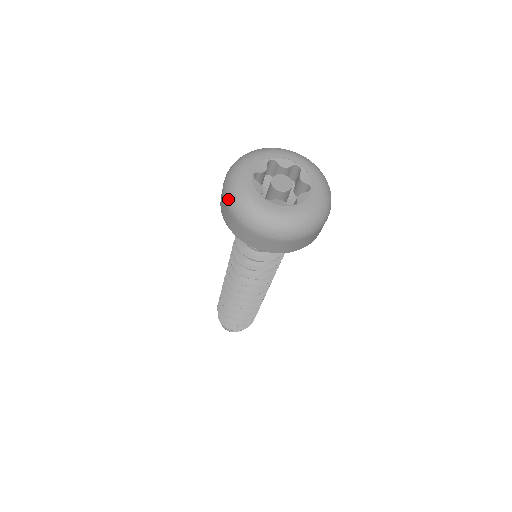
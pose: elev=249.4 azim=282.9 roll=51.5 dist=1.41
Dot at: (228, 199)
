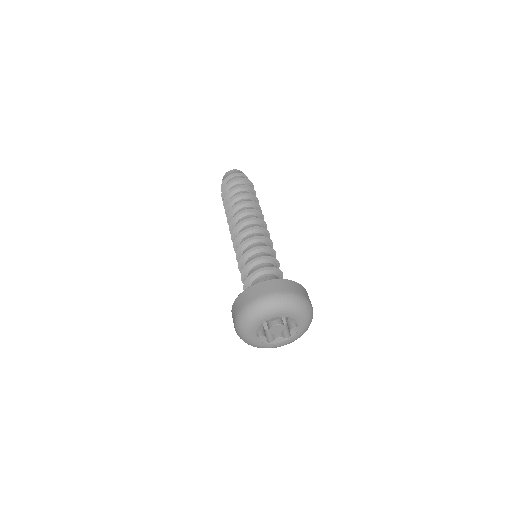
Dot at: (239, 319)
